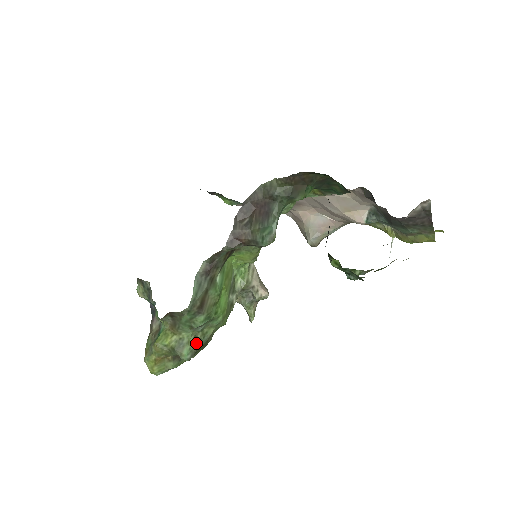
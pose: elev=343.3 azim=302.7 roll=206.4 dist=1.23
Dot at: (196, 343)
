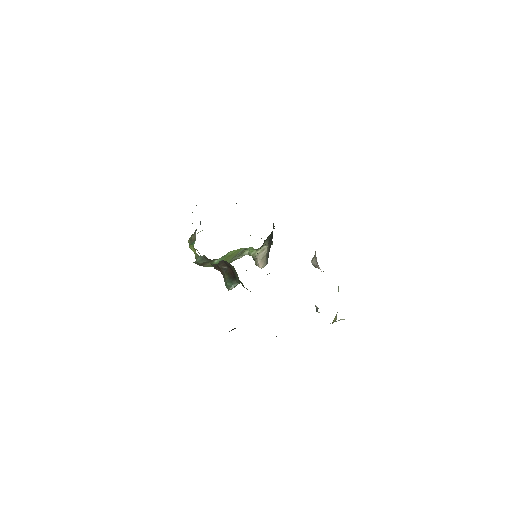
Dot at: occluded
